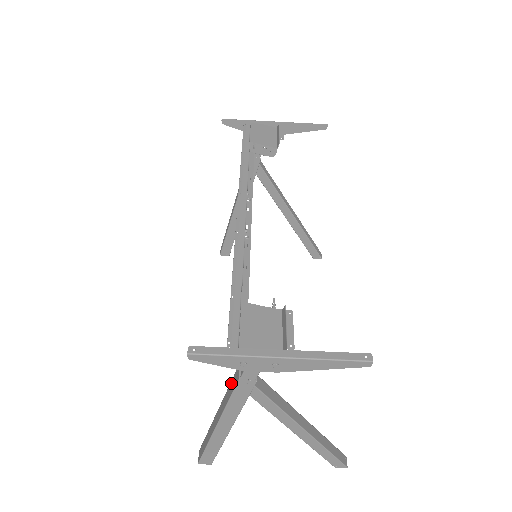
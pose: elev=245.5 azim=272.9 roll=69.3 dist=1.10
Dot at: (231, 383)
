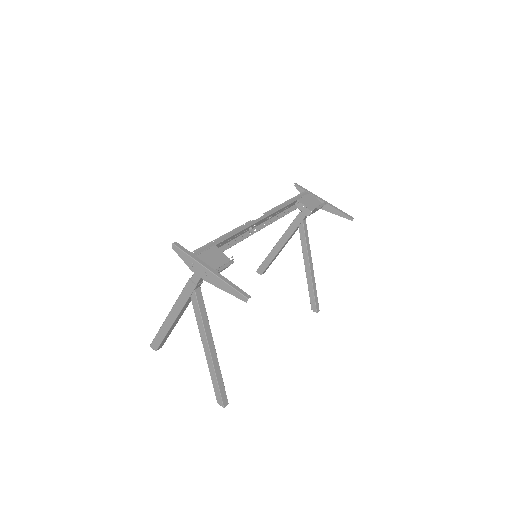
Dot at: occluded
